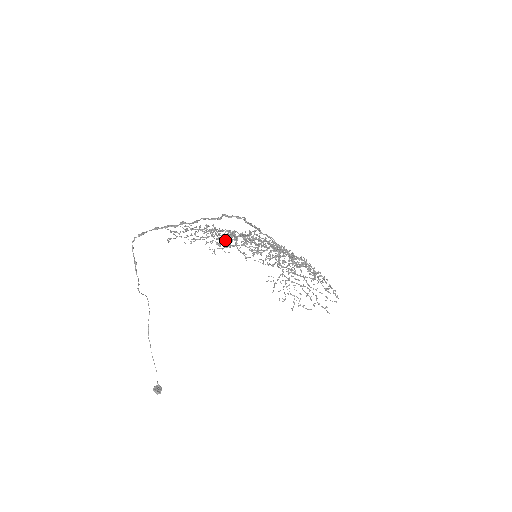
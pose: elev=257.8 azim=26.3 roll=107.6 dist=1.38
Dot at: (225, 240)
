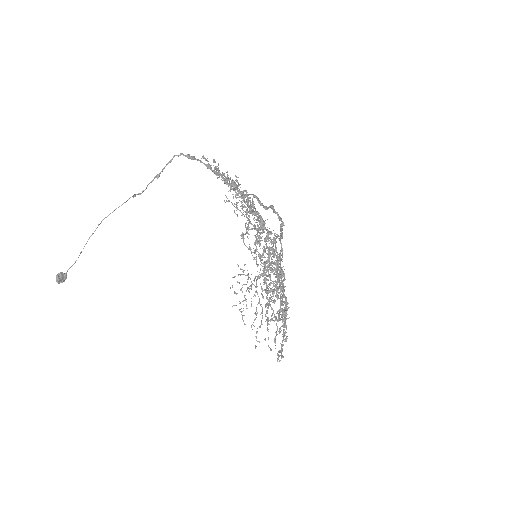
Dot at: occluded
